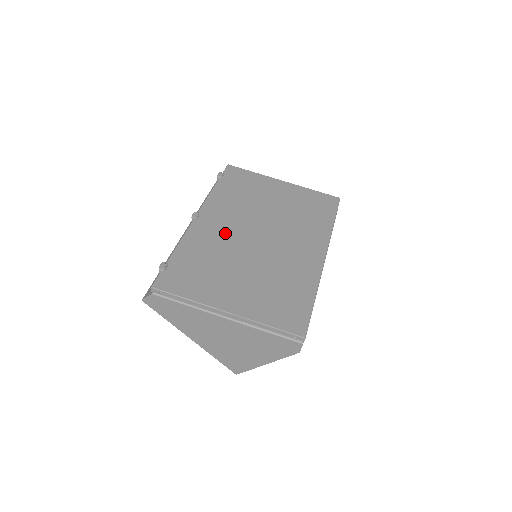
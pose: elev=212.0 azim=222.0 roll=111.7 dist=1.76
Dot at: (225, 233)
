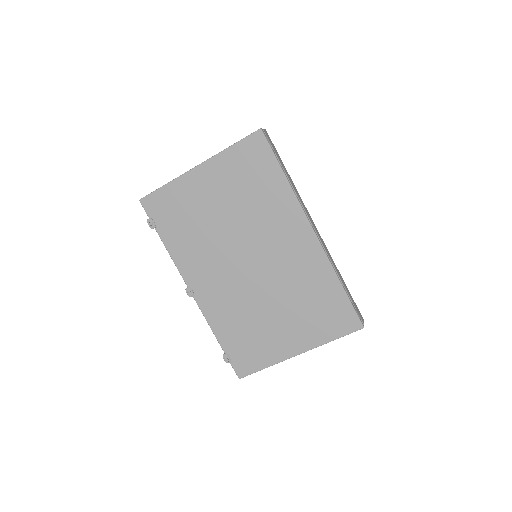
Dot at: (226, 288)
